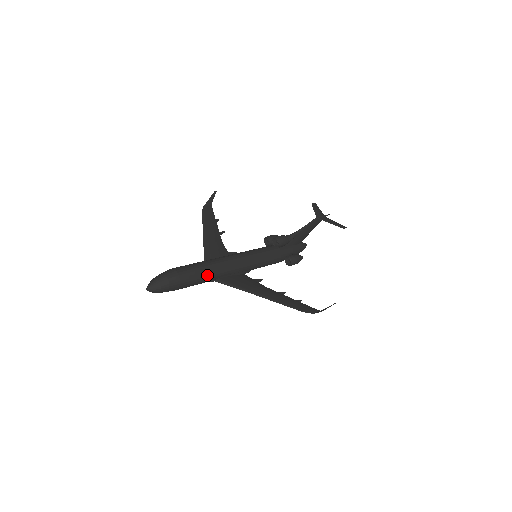
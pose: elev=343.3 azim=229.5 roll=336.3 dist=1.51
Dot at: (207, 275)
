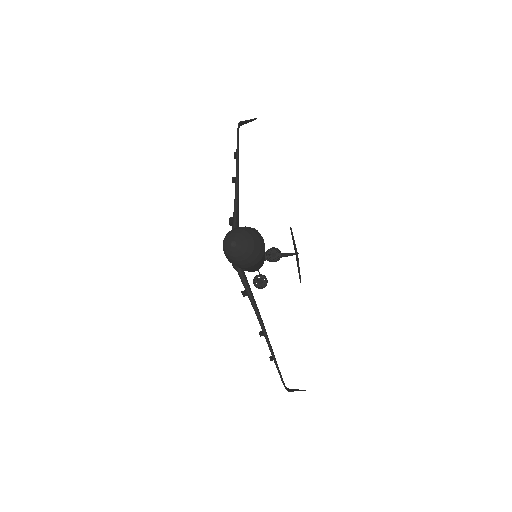
Dot at: occluded
